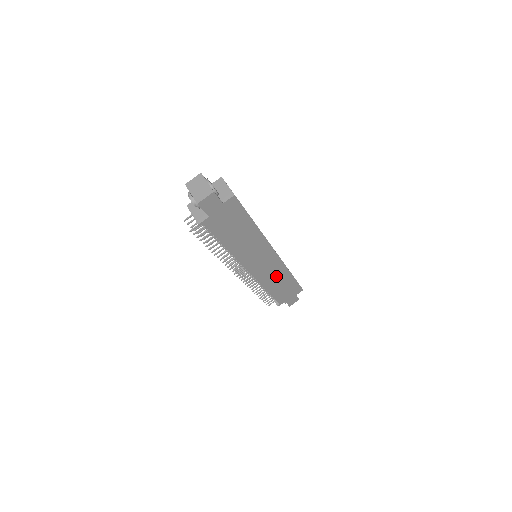
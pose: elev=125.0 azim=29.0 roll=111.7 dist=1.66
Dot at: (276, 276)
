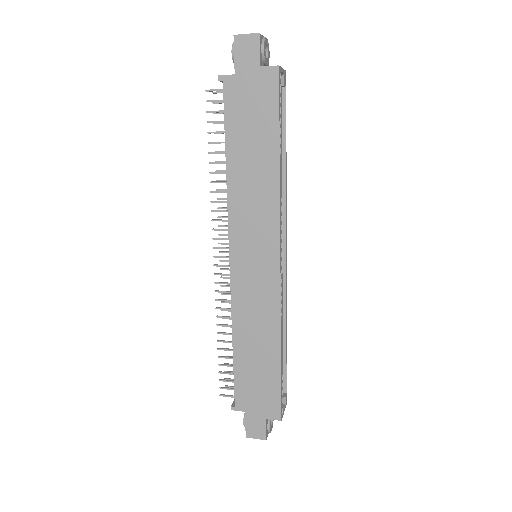
Dot at: (259, 321)
